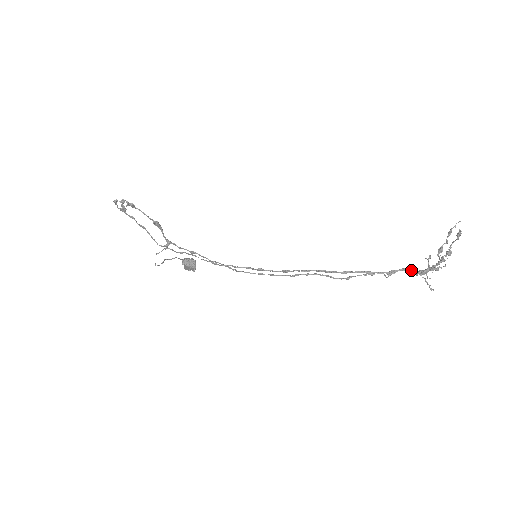
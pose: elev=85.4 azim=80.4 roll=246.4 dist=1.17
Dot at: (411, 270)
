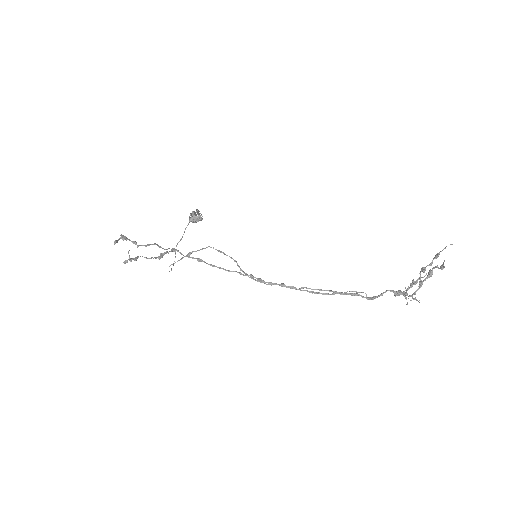
Dot at: (391, 290)
